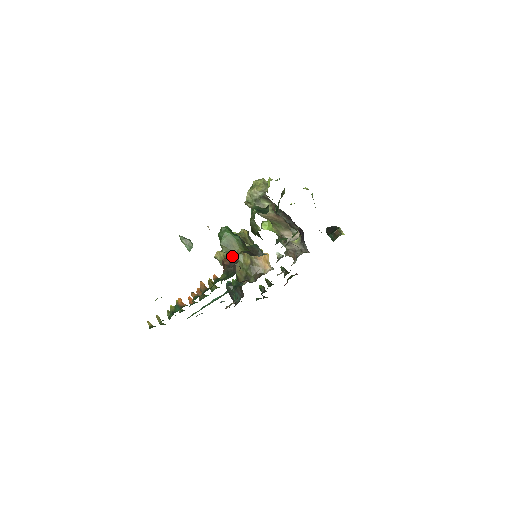
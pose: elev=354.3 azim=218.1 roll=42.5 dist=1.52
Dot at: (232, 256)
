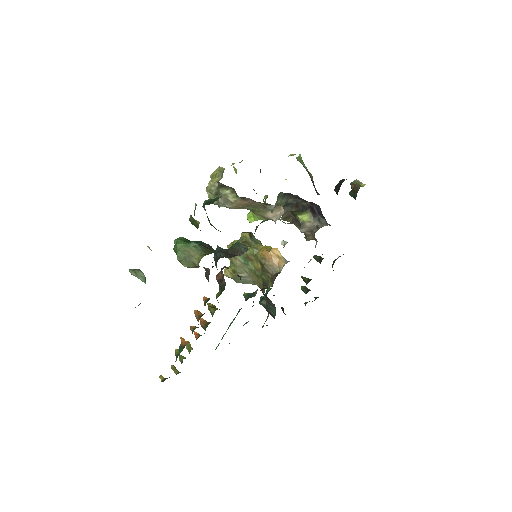
Dot at: (204, 268)
